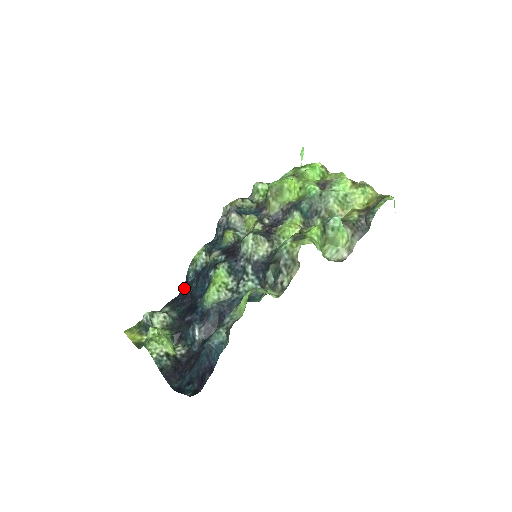
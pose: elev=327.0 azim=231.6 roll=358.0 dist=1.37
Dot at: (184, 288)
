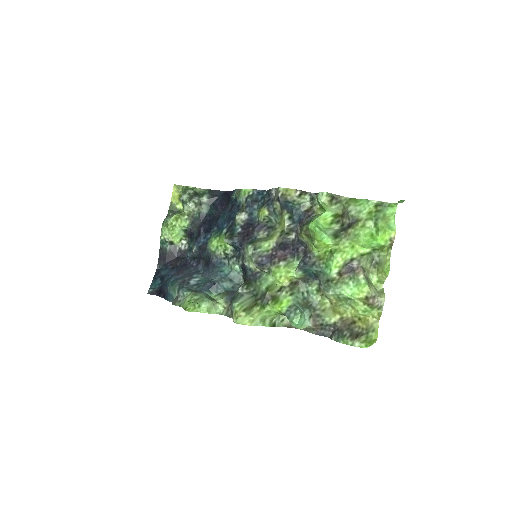
Dot at: (227, 196)
